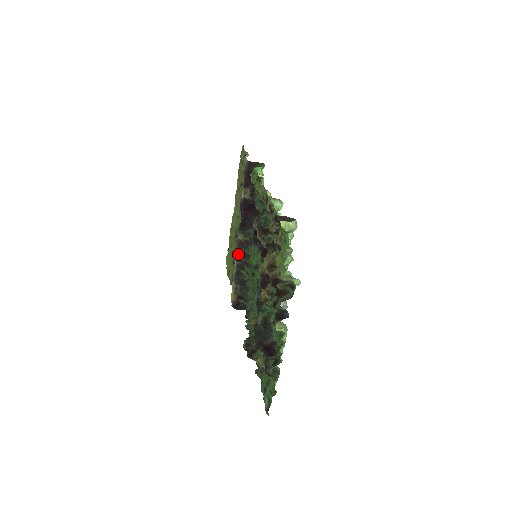
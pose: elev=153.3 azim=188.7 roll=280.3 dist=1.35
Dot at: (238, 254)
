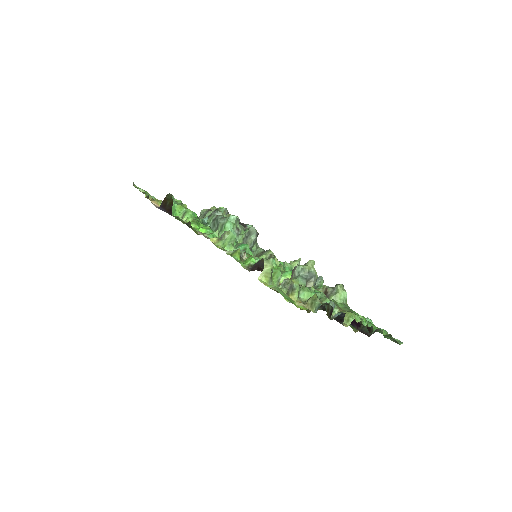
Dot at: occluded
